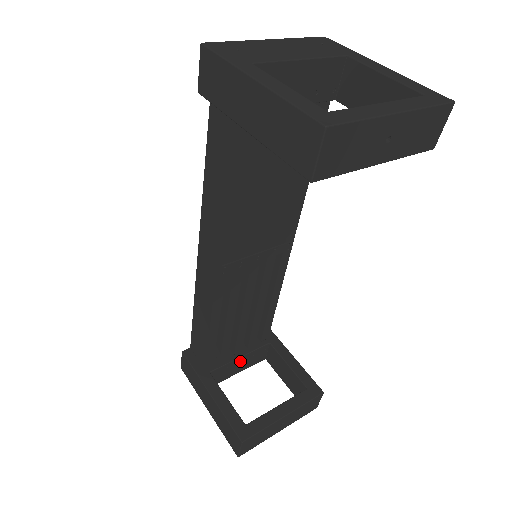
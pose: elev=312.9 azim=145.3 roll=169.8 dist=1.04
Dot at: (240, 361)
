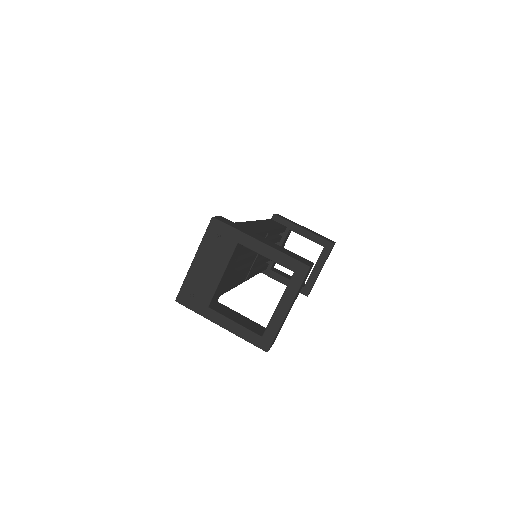
Dot at: occluded
